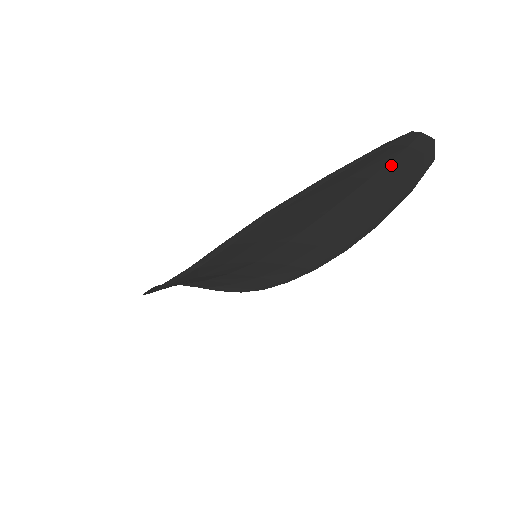
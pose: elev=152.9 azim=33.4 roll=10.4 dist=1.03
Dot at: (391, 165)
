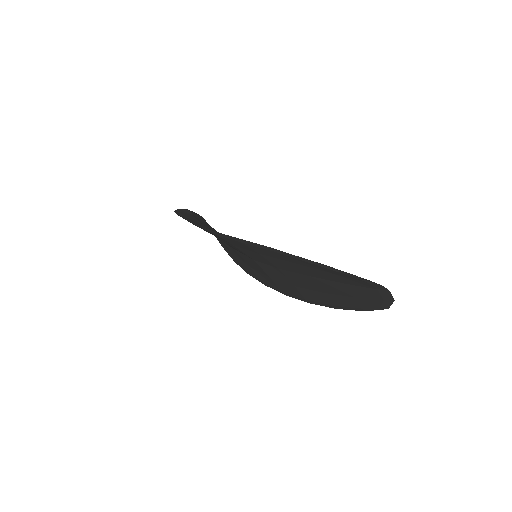
Dot at: (362, 289)
